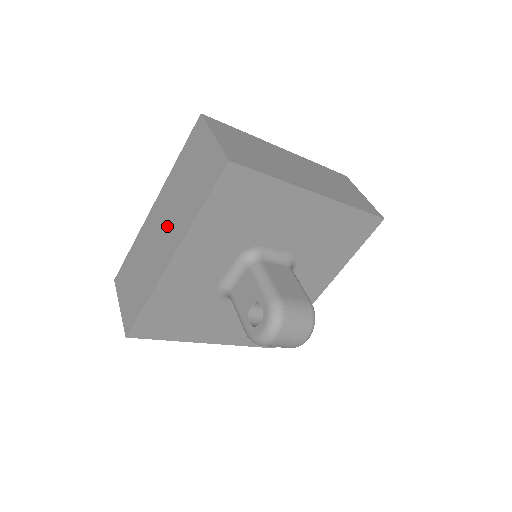
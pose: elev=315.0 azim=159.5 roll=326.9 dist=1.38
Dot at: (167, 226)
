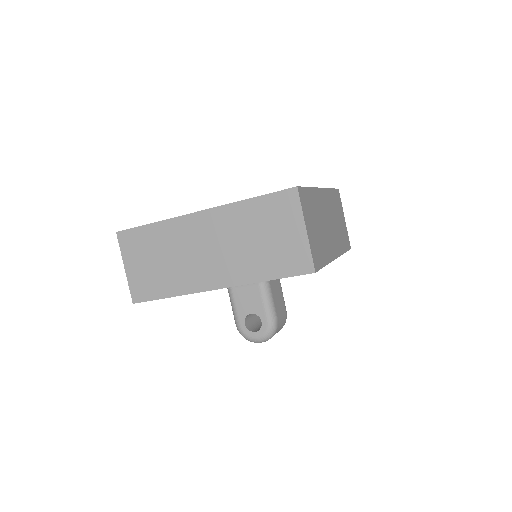
Dot at: (218, 254)
